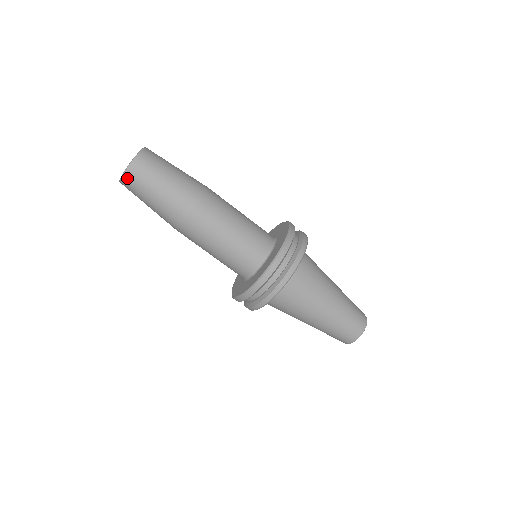
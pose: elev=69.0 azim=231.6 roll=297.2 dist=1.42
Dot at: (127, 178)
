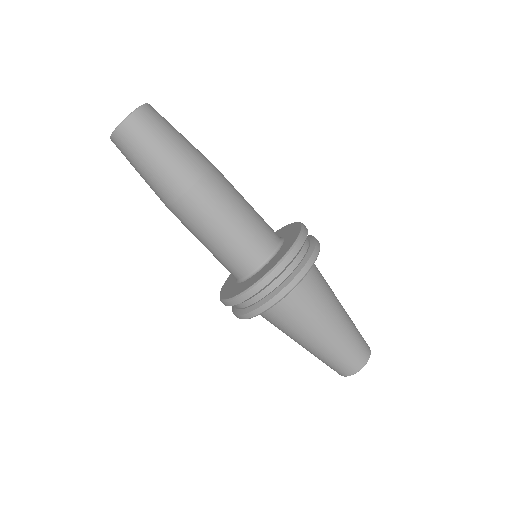
Dot at: (116, 139)
